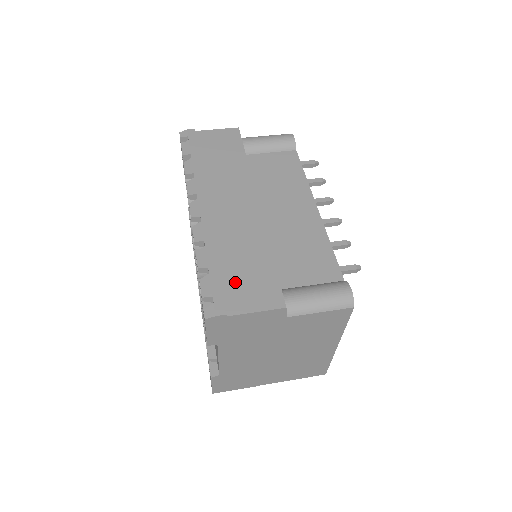
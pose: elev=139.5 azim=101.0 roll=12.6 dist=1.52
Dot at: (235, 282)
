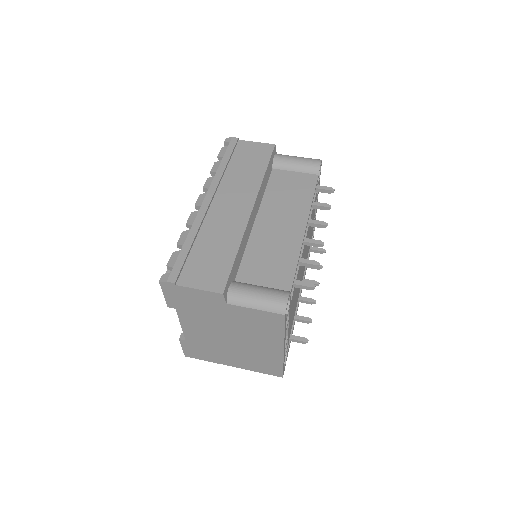
Dot at: (197, 262)
